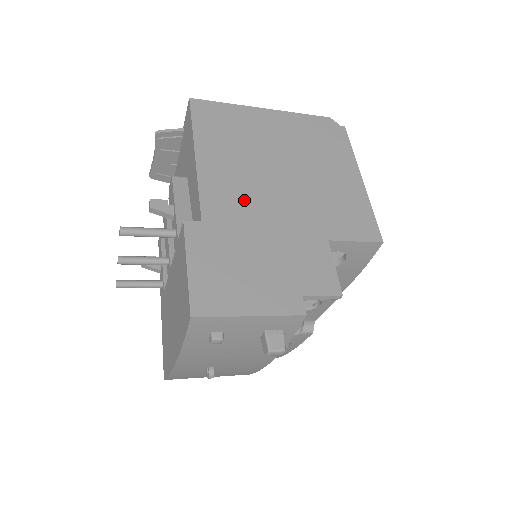
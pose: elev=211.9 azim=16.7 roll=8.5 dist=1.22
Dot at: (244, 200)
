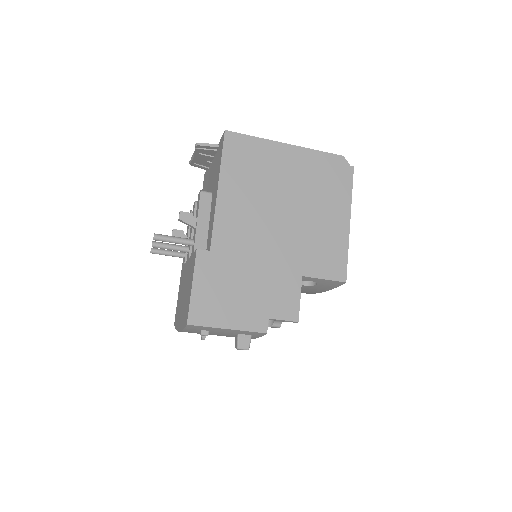
Dot at: (246, 235)
